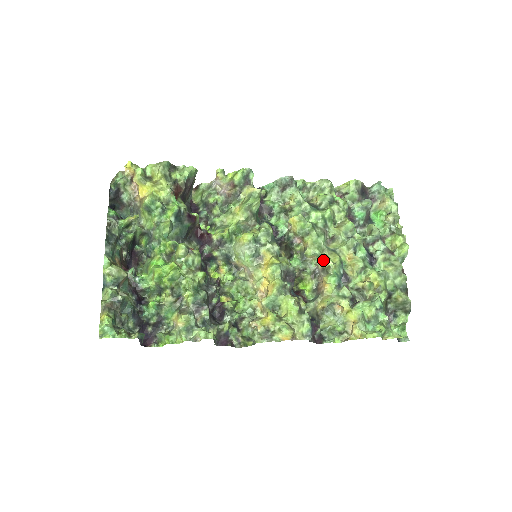
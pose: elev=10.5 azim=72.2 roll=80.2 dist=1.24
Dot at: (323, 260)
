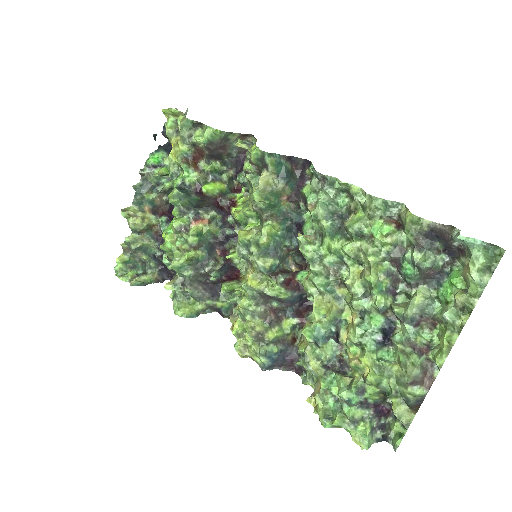
Dot at: (315, 303)
